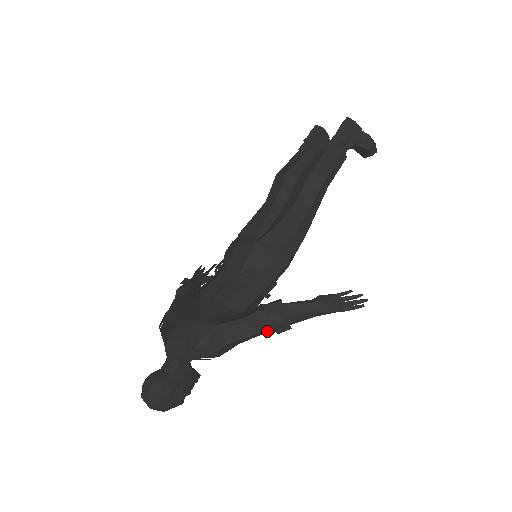
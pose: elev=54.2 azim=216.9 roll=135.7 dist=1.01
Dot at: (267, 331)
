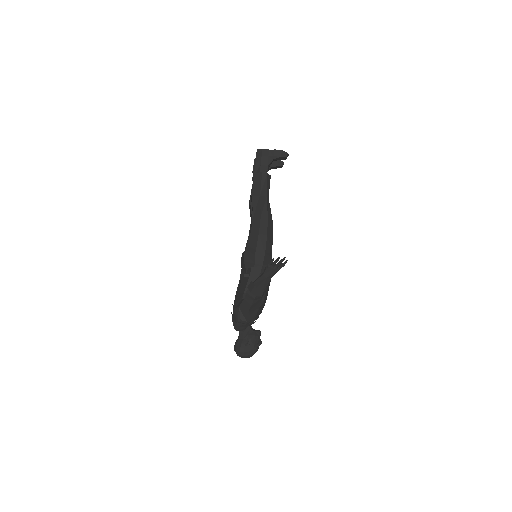
Dot at: (257, 298)
